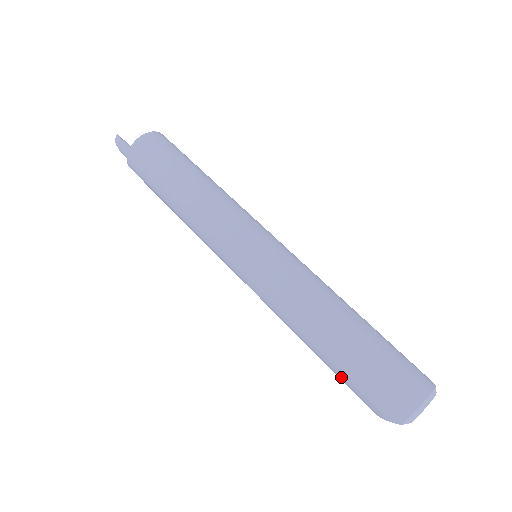
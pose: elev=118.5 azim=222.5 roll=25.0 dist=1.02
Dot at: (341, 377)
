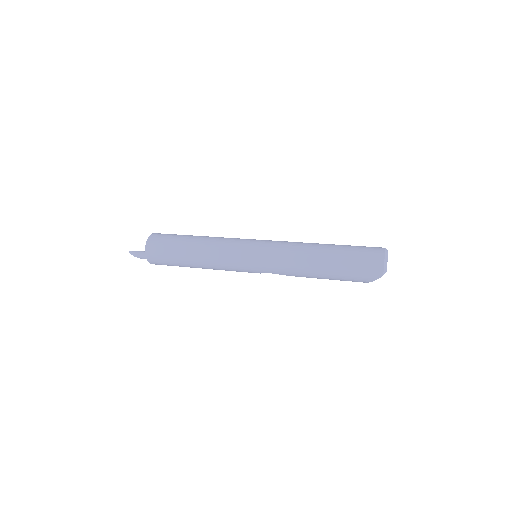
Dot at: (342, 278)
